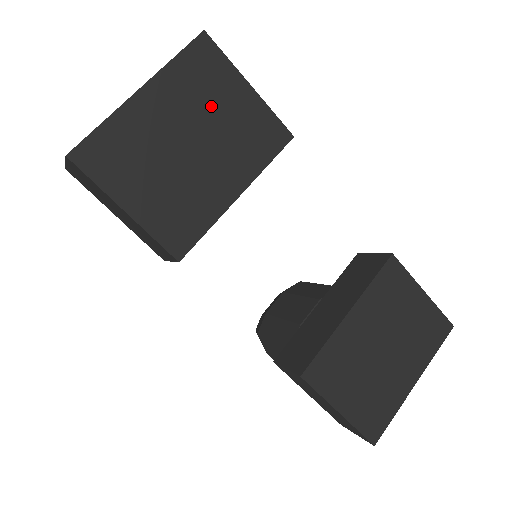
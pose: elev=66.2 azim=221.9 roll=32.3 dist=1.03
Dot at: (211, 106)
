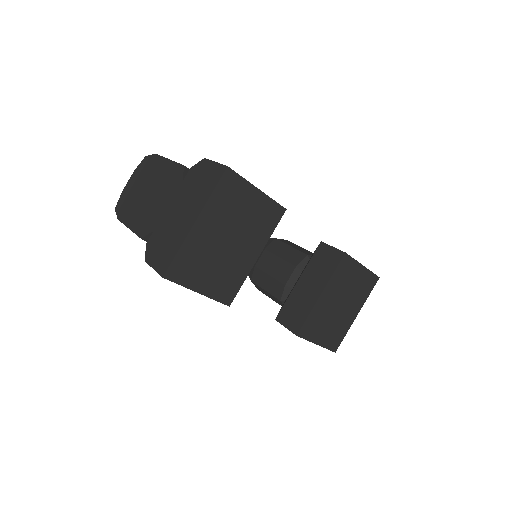
Dot at: (237, 213)
